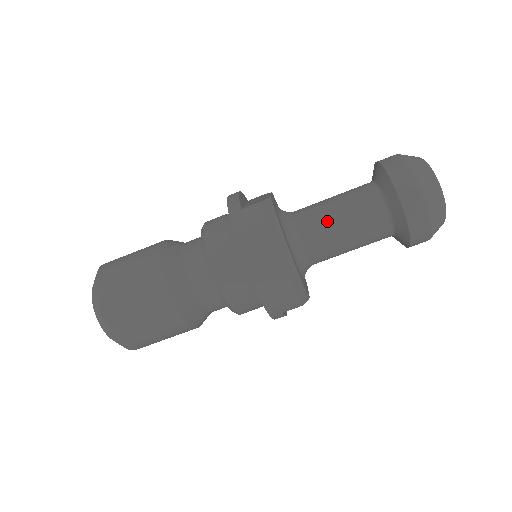
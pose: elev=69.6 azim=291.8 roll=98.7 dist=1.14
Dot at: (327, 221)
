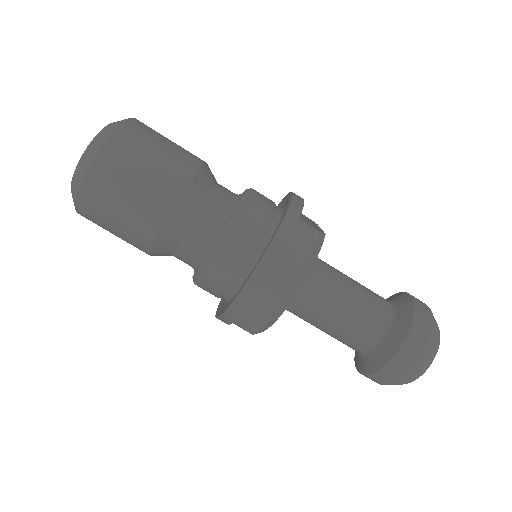
Dot at: (339, 296)
